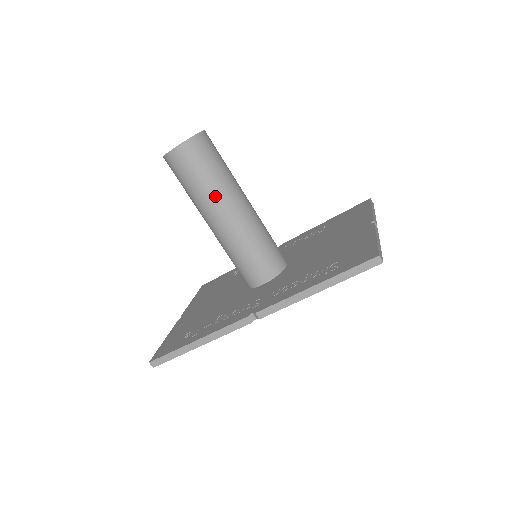
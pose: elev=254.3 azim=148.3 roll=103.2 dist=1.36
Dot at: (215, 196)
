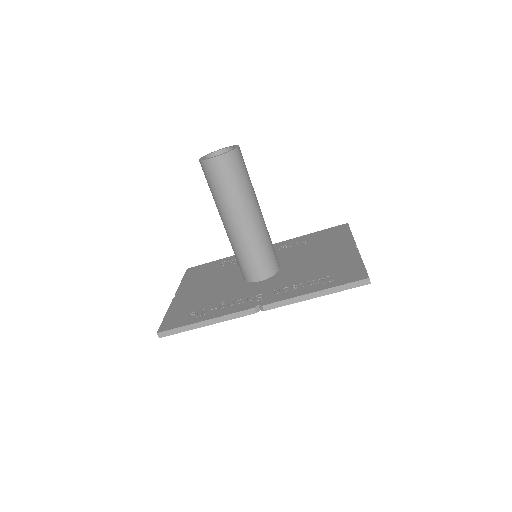
Dot at: (239, 203)
